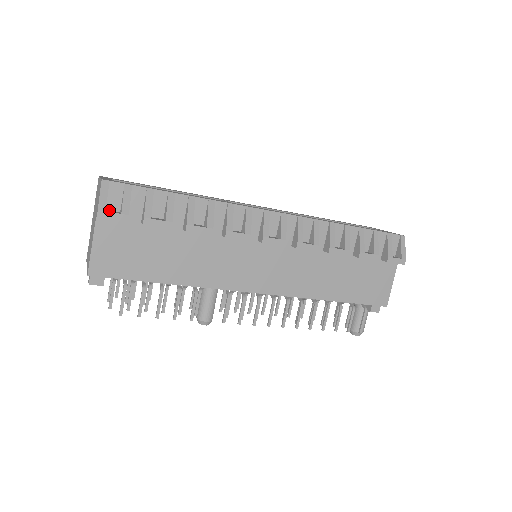
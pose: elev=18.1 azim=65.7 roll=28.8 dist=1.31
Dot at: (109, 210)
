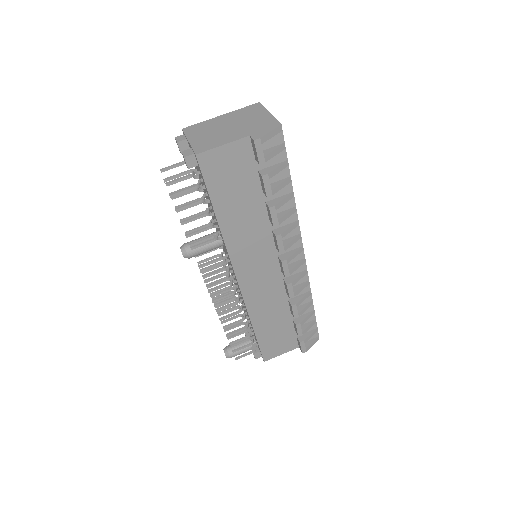
Dot at: occluded
